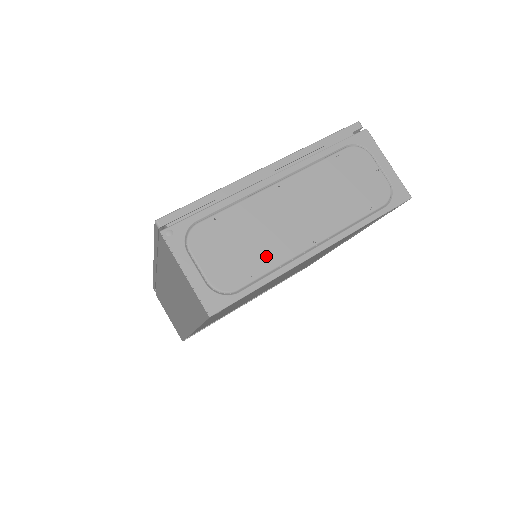
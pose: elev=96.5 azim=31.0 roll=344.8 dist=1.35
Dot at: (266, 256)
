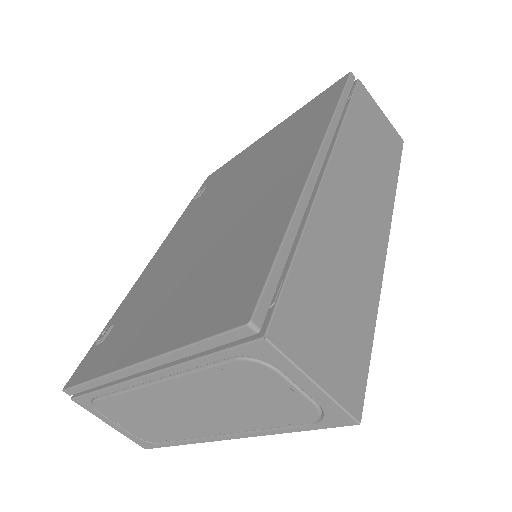
Dot at: (171, 431)
